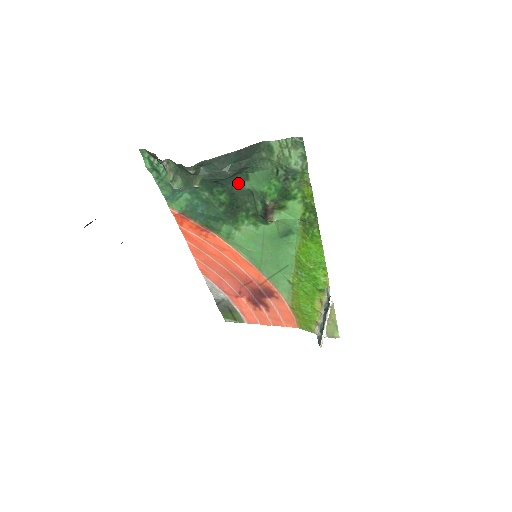
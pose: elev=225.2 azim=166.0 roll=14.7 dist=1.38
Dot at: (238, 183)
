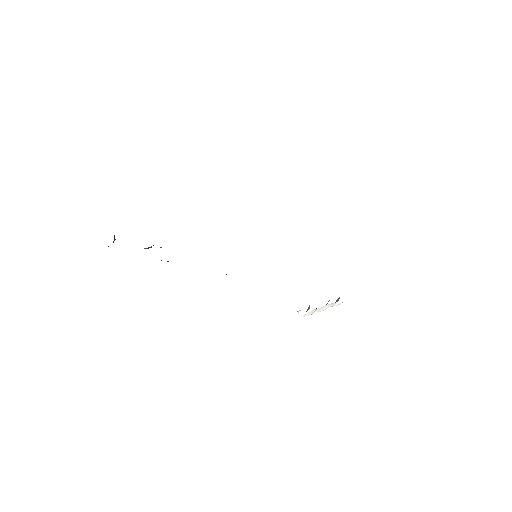
Dot at: occluded
